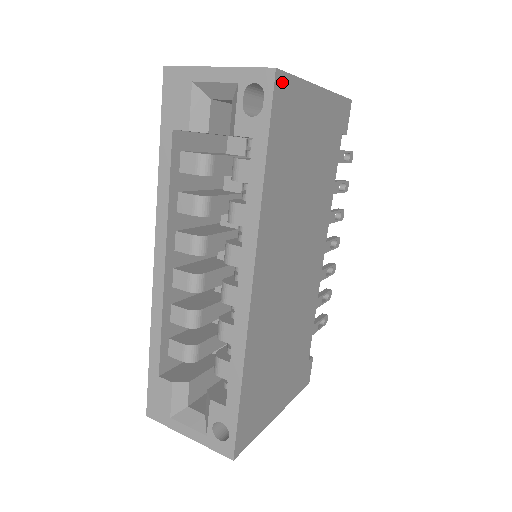
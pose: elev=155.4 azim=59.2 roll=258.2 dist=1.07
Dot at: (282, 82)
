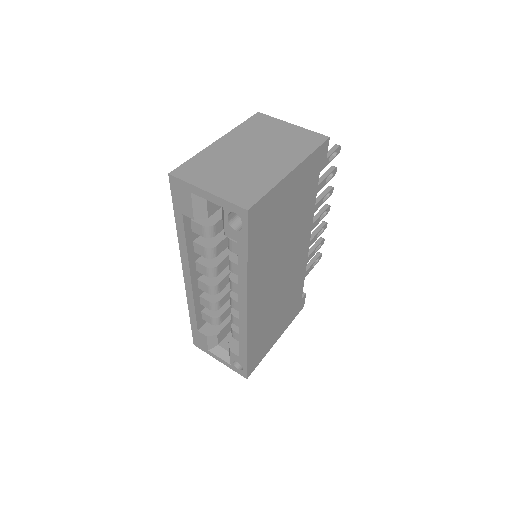
Dot at: (254, 210)
